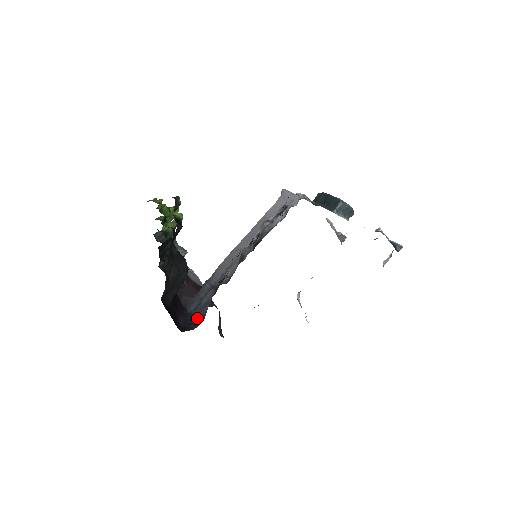
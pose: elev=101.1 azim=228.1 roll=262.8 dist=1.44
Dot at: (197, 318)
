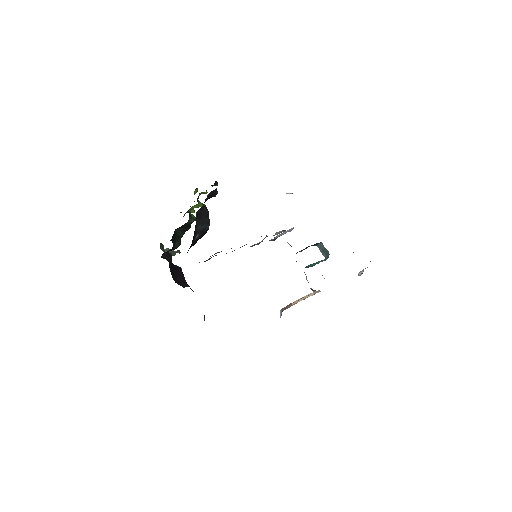
Dot at: occluded
